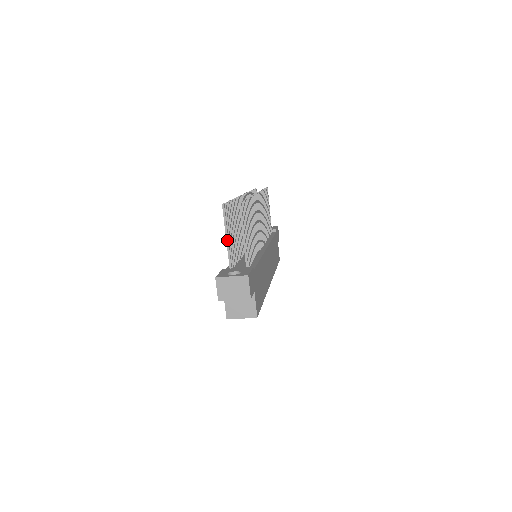
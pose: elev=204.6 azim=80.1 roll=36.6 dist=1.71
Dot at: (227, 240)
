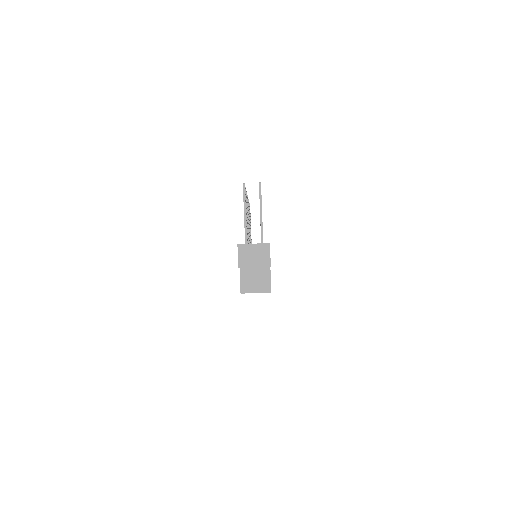
Dot at: (245, 218)
